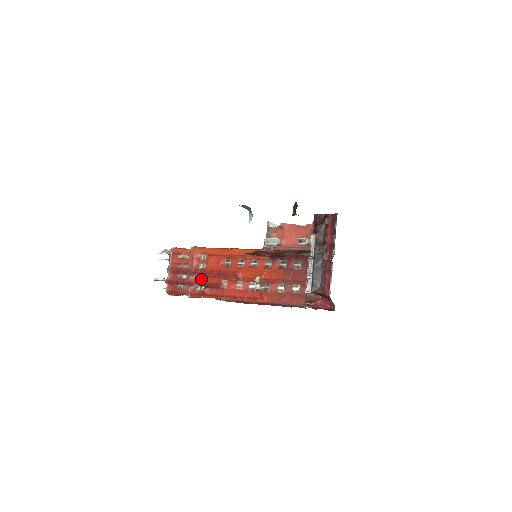
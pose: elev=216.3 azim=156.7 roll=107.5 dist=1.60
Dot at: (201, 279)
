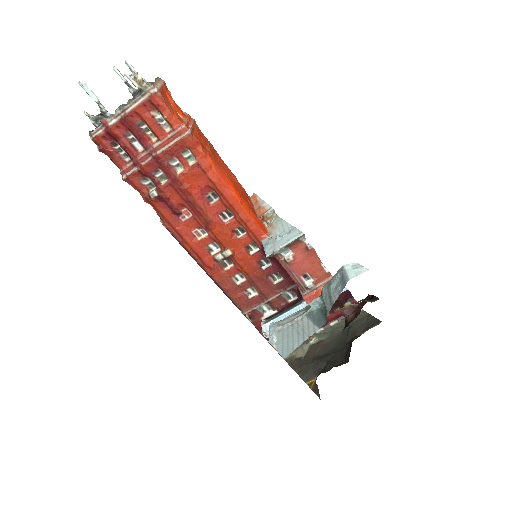
Dot at: (160, 176)
